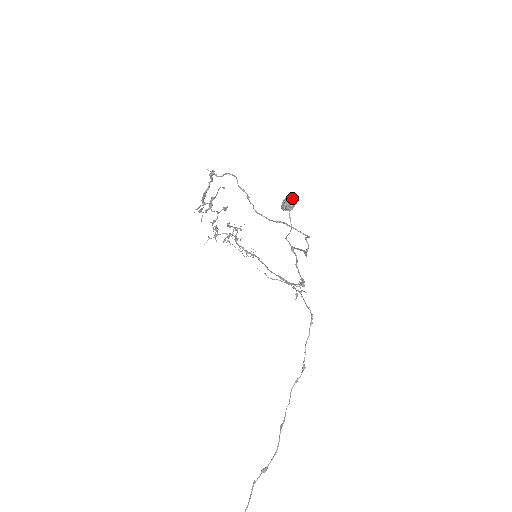
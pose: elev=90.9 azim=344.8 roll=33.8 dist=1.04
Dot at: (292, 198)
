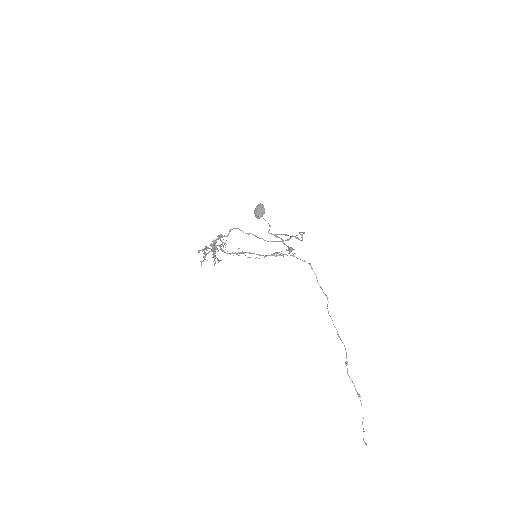
Dot at: (261, 208)
